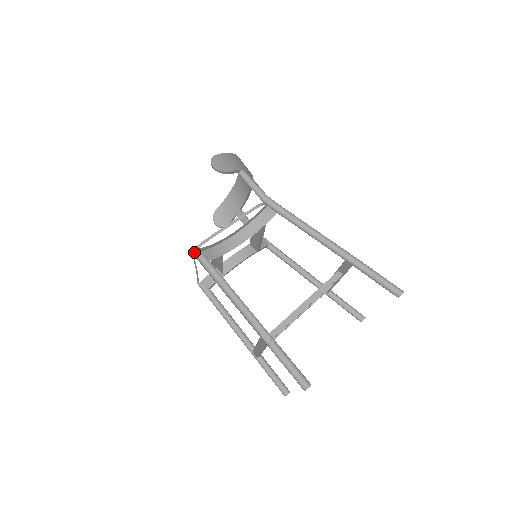
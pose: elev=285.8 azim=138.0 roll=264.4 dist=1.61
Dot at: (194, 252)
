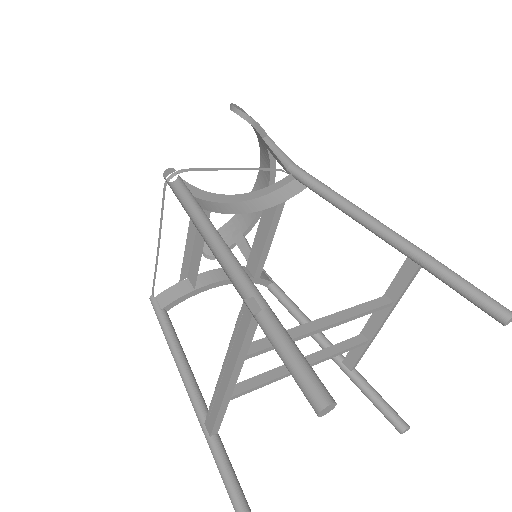
Dot at: (168, 180)
